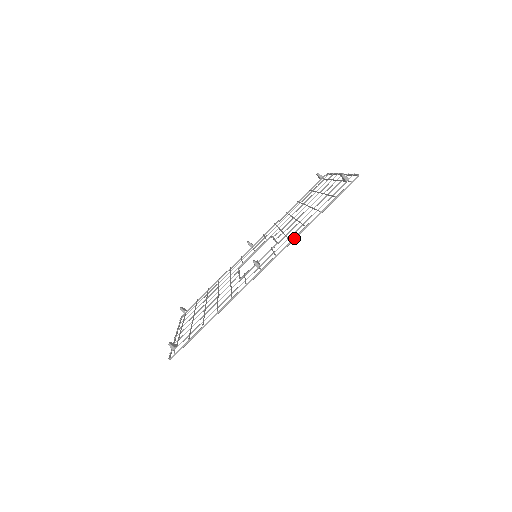
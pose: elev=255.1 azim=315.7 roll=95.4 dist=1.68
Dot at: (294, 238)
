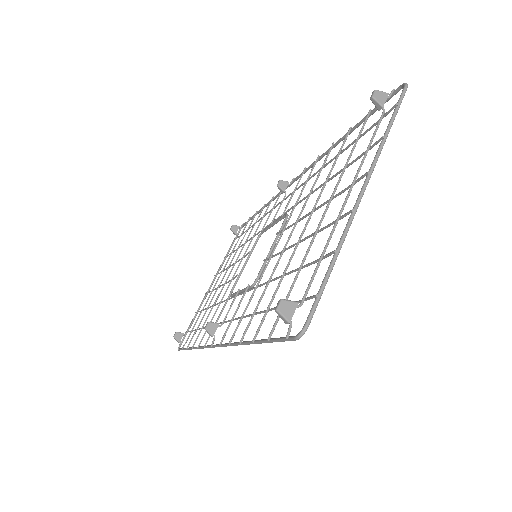
Dot at: (232, 345)
